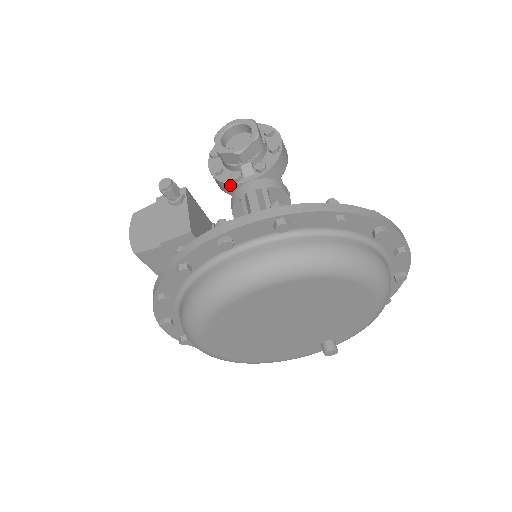
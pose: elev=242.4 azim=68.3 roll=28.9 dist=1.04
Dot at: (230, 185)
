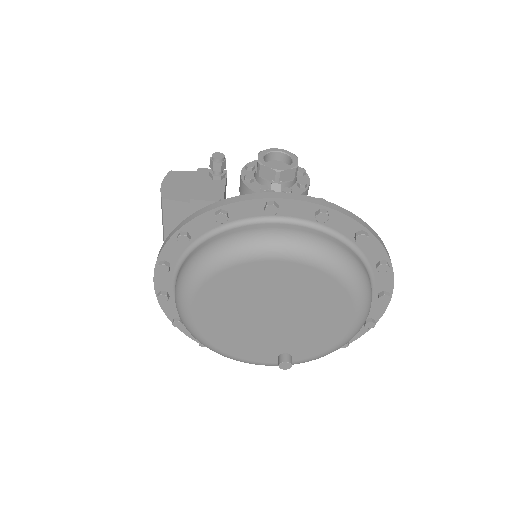
Dot at: occluded
